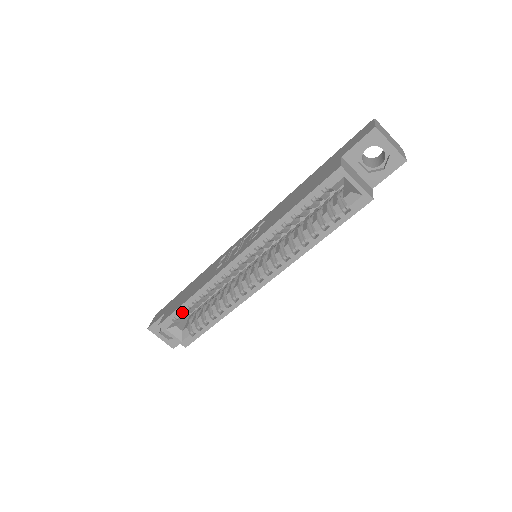
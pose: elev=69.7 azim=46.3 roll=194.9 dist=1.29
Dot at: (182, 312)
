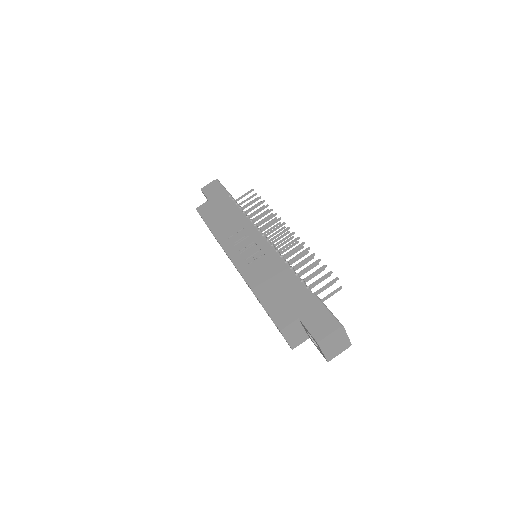
Dot at: occluded
